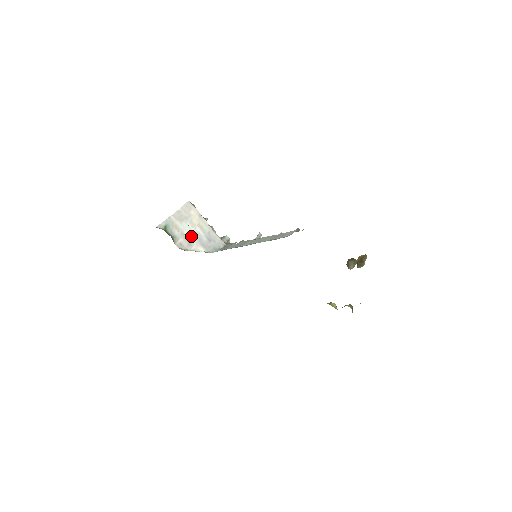
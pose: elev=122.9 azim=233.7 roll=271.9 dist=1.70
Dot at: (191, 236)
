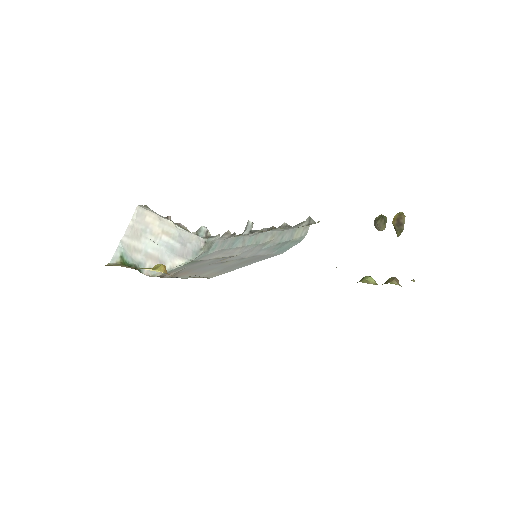
Dot at: (163, 267)
